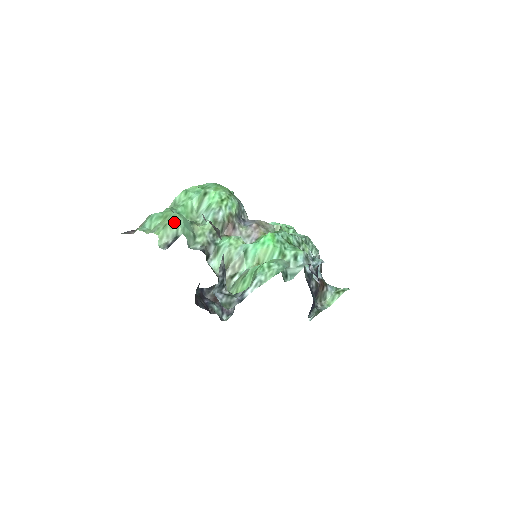
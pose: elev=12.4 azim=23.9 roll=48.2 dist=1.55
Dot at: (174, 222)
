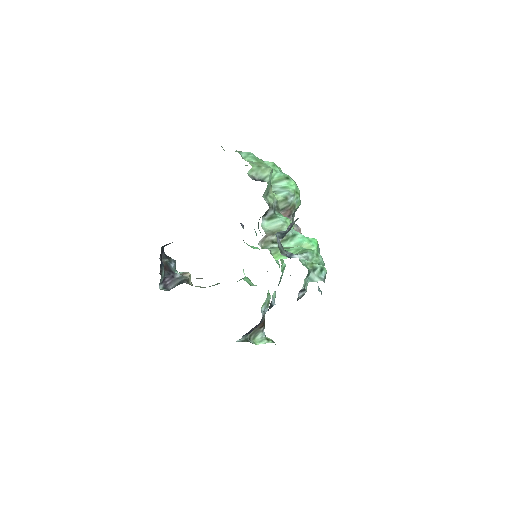
Dot at: (267, 170)
